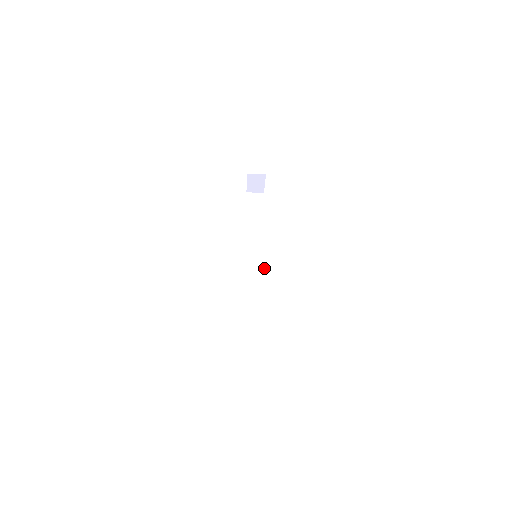
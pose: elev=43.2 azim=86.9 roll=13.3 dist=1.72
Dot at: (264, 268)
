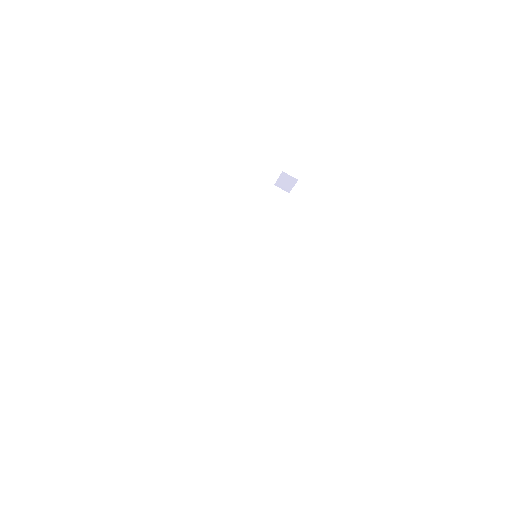
Dot at: (258, 268)
